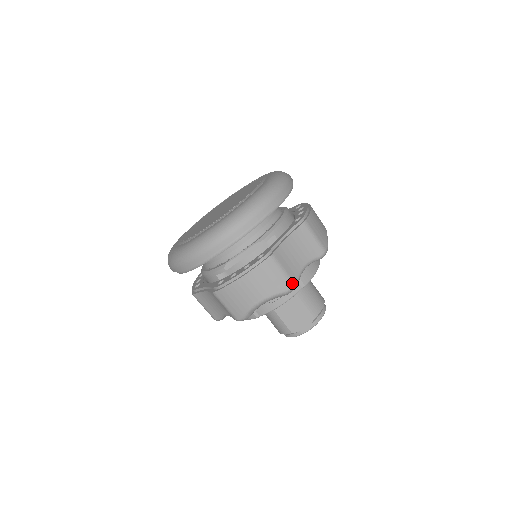
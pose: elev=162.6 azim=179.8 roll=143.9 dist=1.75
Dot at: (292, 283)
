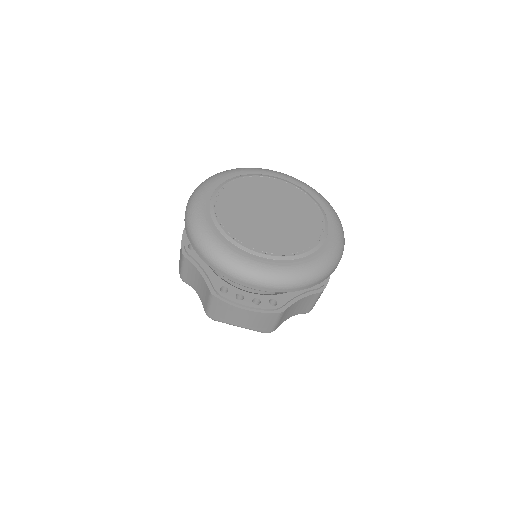
Dot at: (273, 330)
